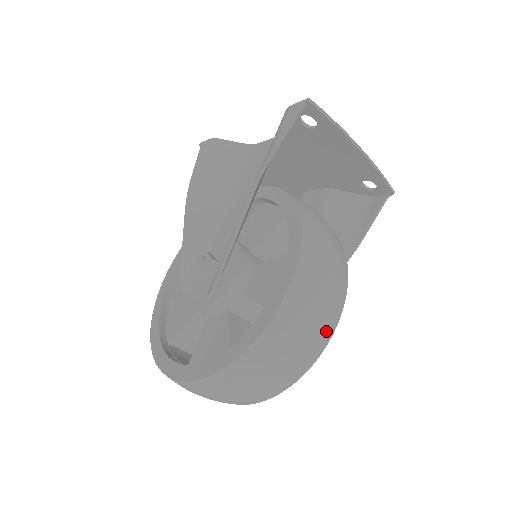
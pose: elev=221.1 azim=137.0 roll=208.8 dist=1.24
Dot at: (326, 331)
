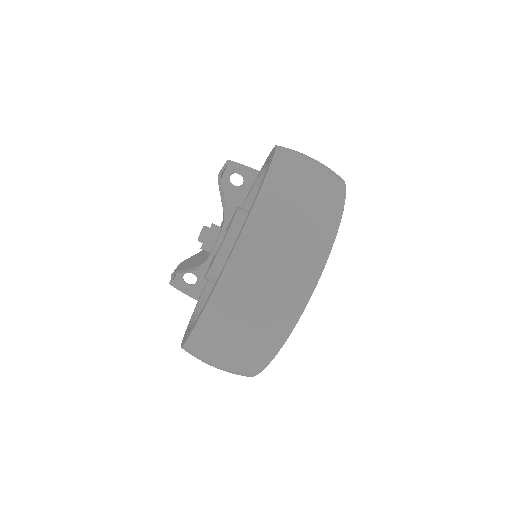
Dot at: occluded
